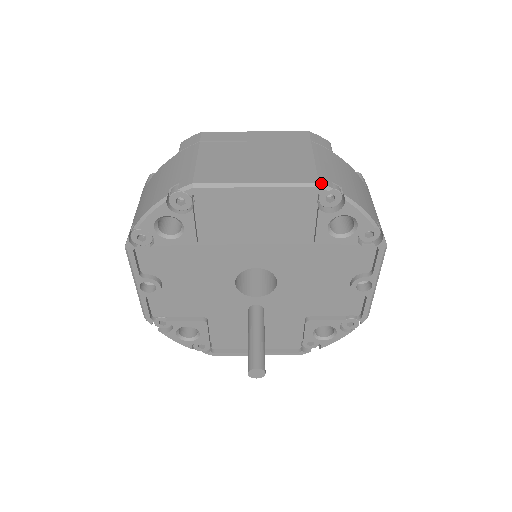
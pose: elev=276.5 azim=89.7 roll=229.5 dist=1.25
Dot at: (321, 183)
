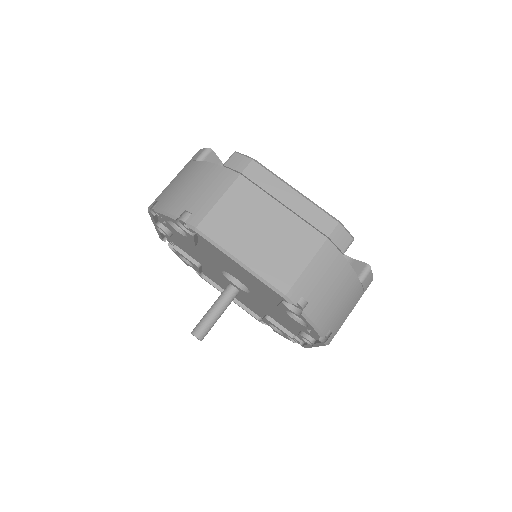
Dot at: (287, 296)
